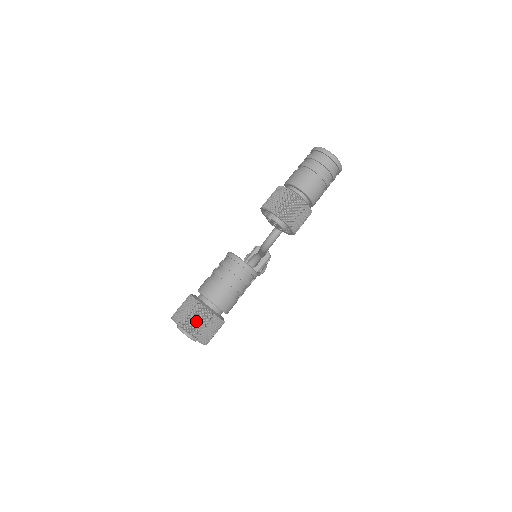
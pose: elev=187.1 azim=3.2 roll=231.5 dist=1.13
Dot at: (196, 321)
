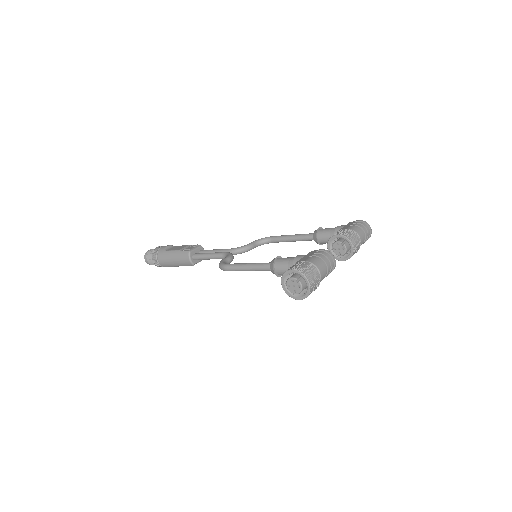
Dot at: (314, 281)
